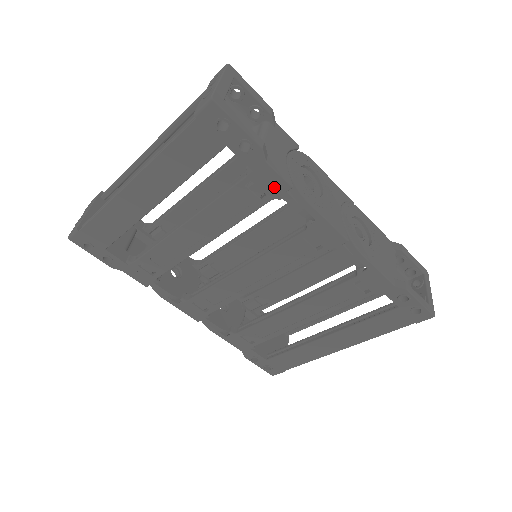
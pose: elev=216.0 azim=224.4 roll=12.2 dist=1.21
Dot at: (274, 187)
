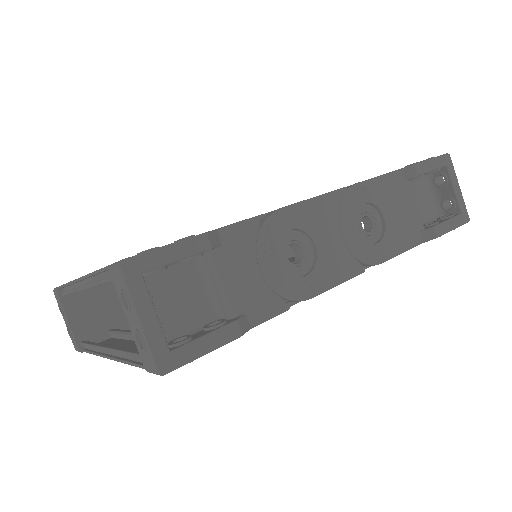
Dot at: occluded
